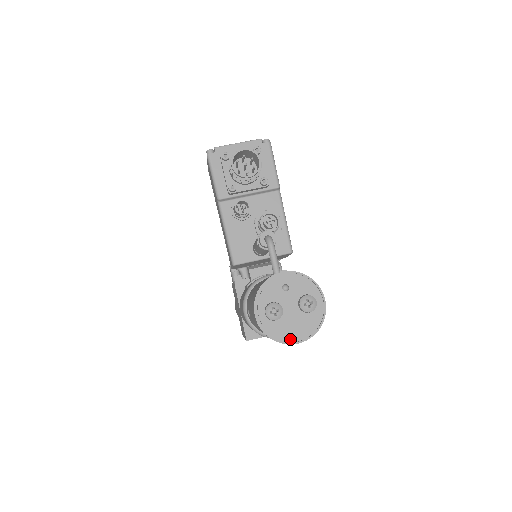
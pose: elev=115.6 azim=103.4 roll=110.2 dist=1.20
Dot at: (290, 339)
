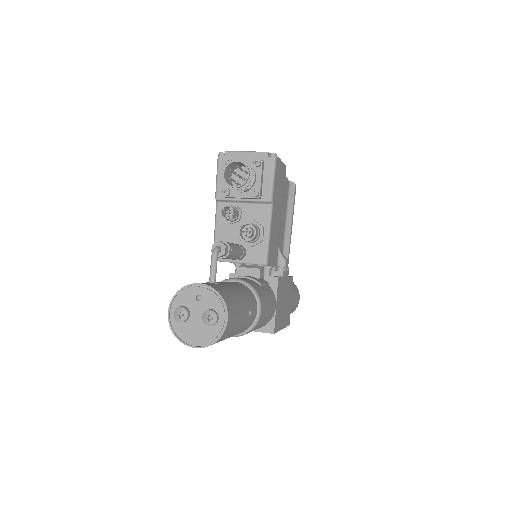
Dot at: (189, 342)
